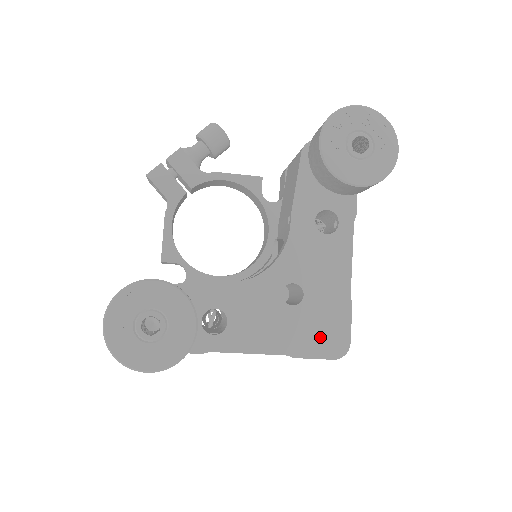
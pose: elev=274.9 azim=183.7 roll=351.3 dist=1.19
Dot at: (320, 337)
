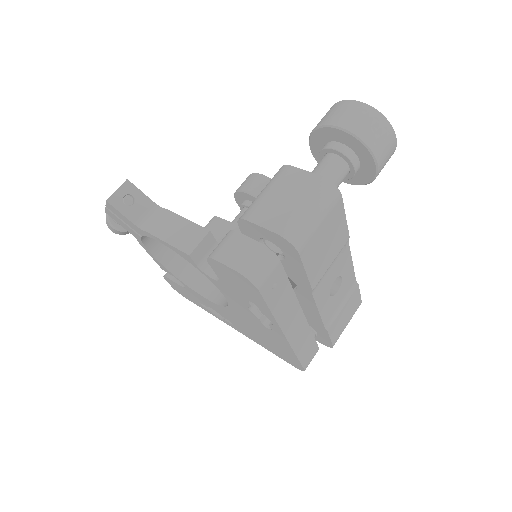
Dot at: occluded
